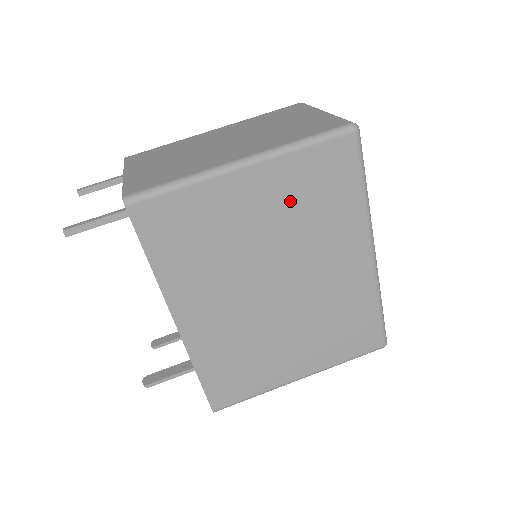
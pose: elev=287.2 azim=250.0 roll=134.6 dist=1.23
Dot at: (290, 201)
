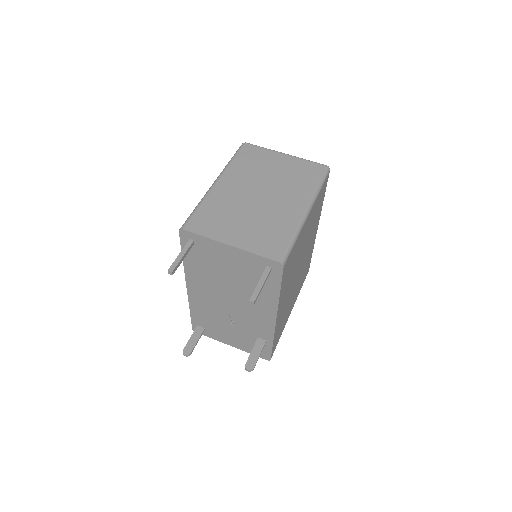
Dot at: (312, 220)
